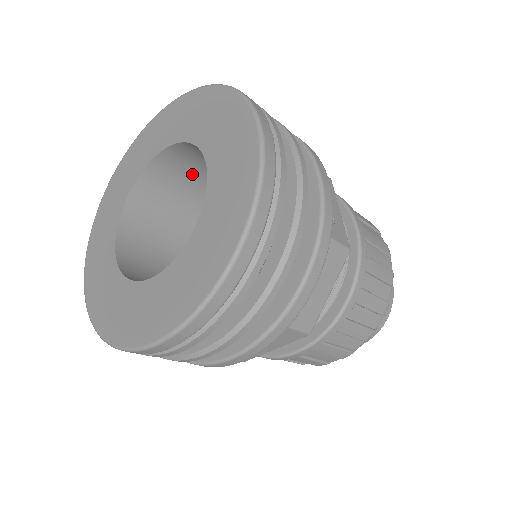
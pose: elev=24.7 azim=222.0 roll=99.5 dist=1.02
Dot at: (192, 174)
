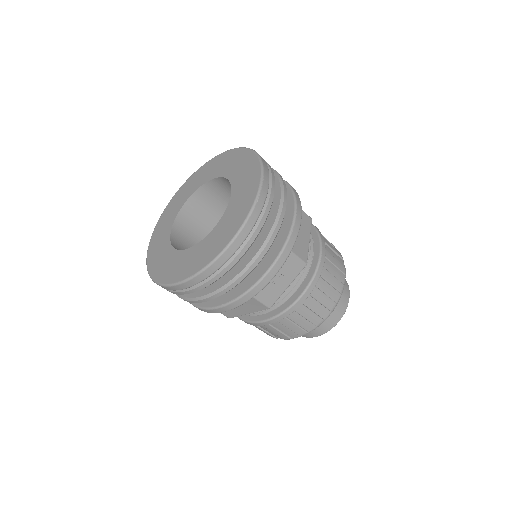
Dot at: (207, 214)
